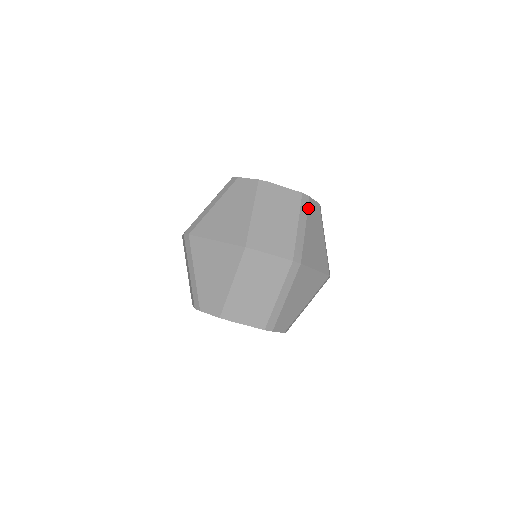
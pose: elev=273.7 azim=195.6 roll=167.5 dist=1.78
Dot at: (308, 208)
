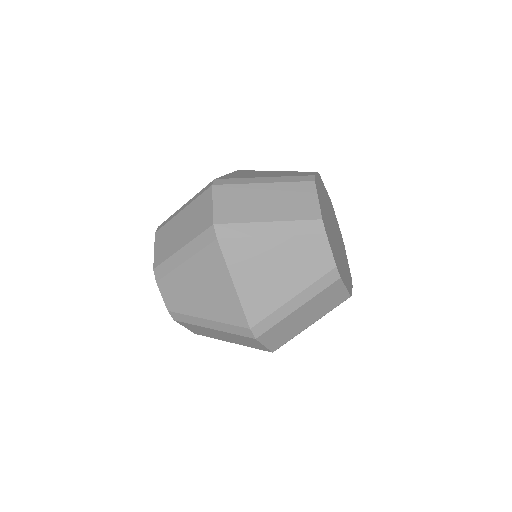
Dot at: occluded
